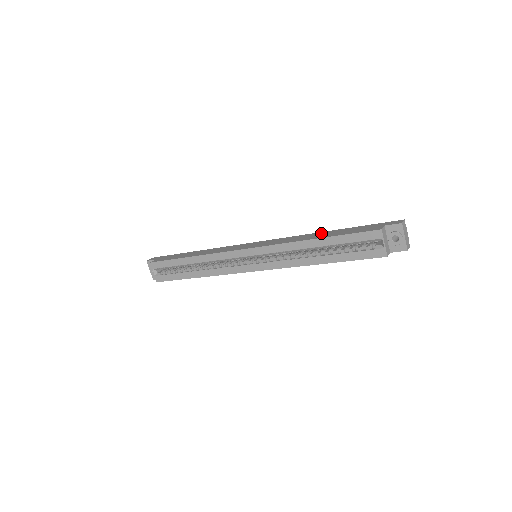
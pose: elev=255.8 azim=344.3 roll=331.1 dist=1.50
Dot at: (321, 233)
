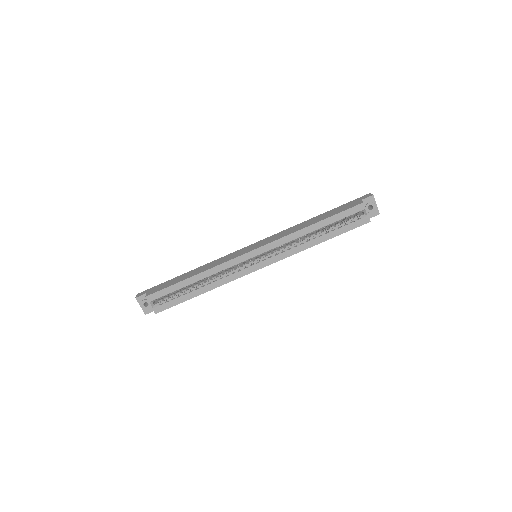
Dot at: (310, 220)
